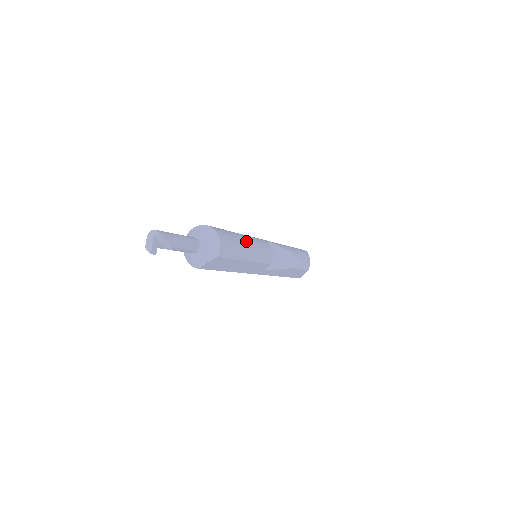
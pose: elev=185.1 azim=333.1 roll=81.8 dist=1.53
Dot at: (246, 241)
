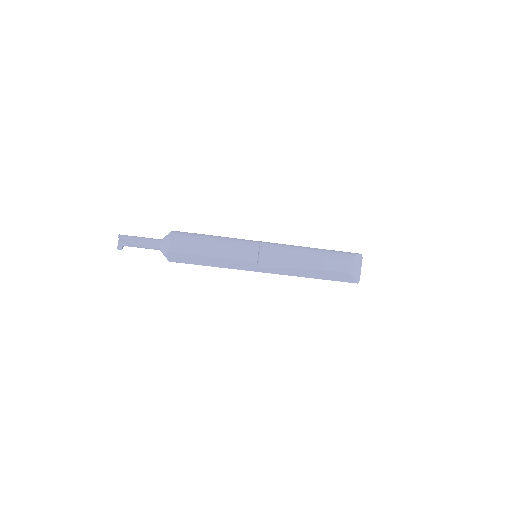
Dot at: (213, 241)
